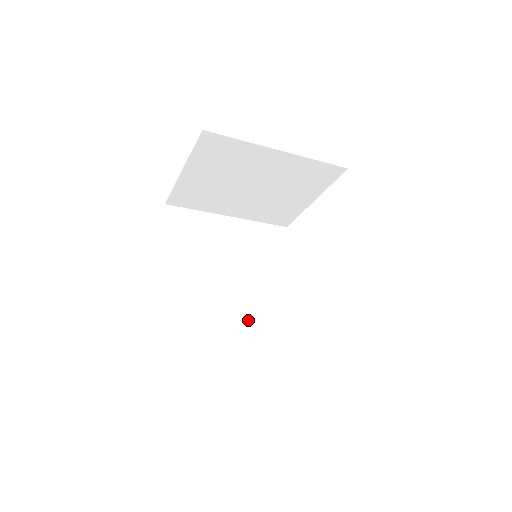
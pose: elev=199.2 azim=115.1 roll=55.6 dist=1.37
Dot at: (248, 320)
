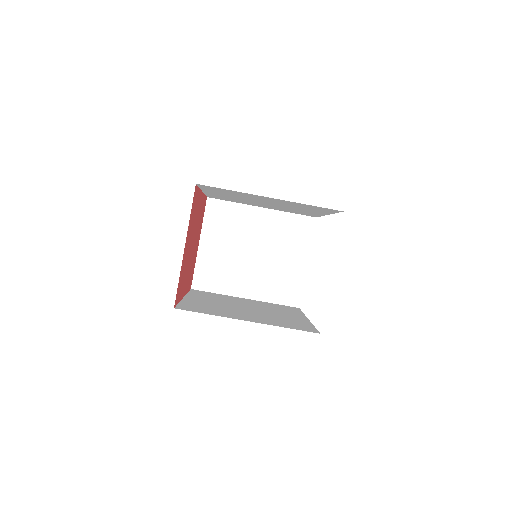
Dot at: (263, 318)
